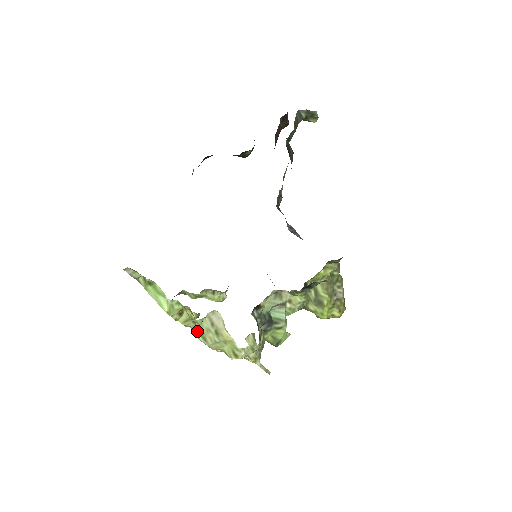
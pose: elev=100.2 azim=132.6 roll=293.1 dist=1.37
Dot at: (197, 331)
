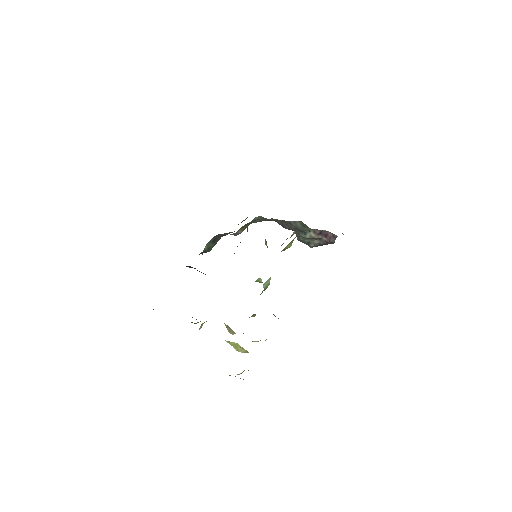
Dot at: occluded
